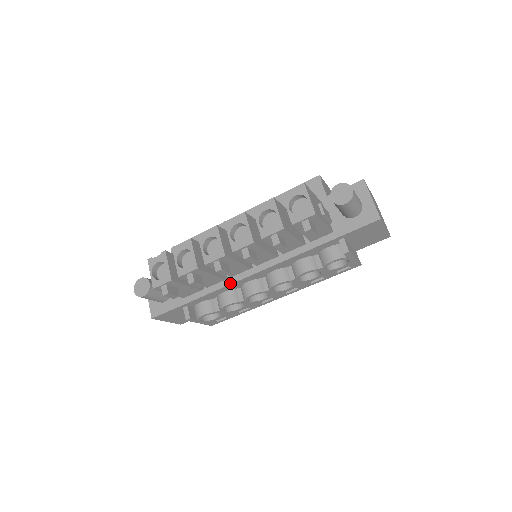
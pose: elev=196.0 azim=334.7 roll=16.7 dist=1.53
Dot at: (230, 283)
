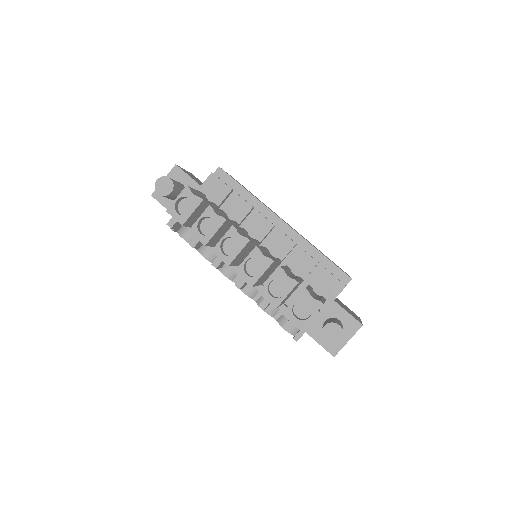
Dot at: occluded
